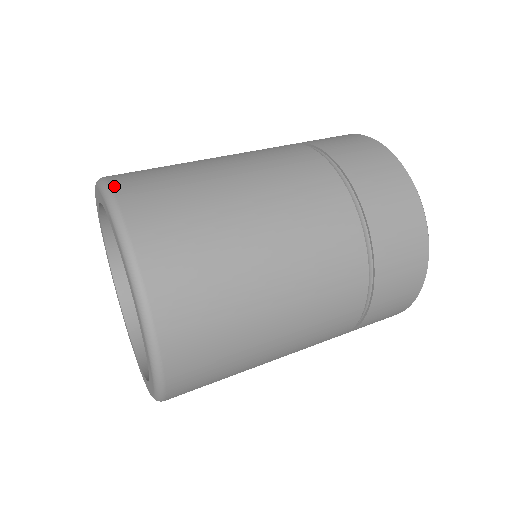
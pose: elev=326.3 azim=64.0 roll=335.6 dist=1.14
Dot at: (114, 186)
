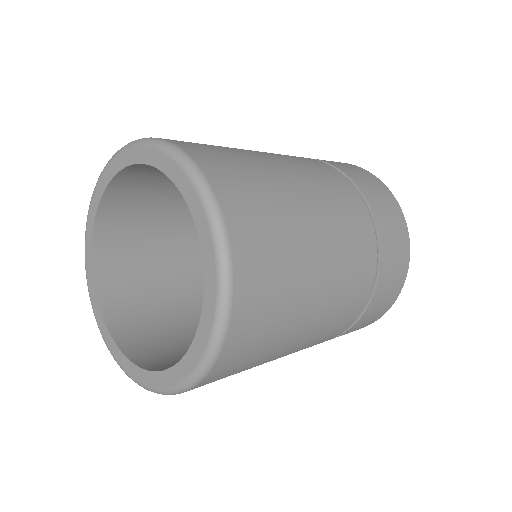
Dot at: occluded
